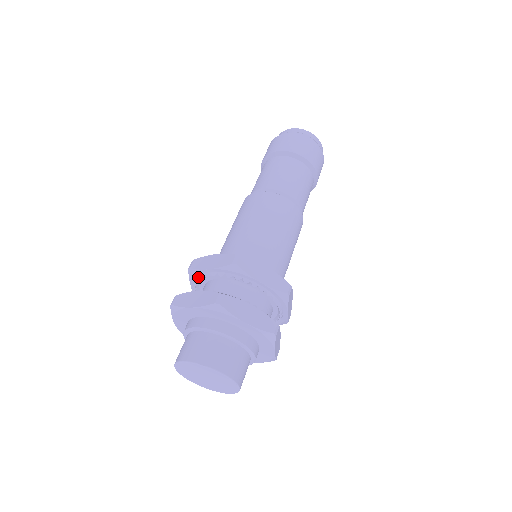
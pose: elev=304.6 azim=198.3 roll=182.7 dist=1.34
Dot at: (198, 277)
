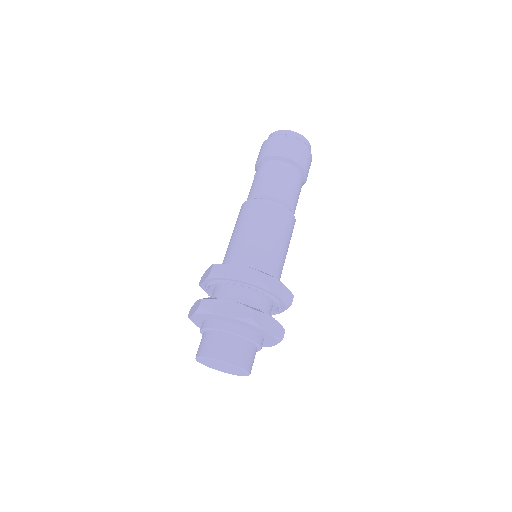
Dot at: (220, 281)
